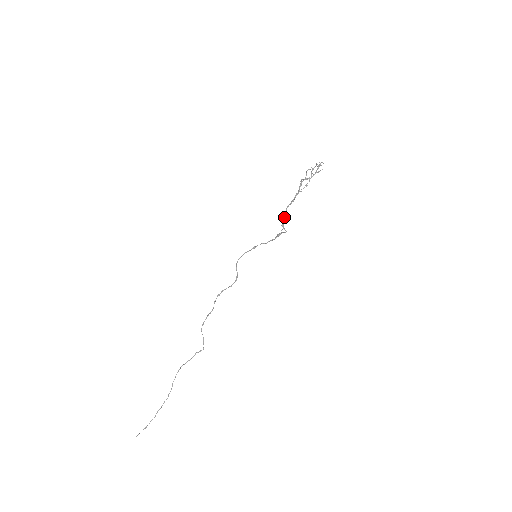
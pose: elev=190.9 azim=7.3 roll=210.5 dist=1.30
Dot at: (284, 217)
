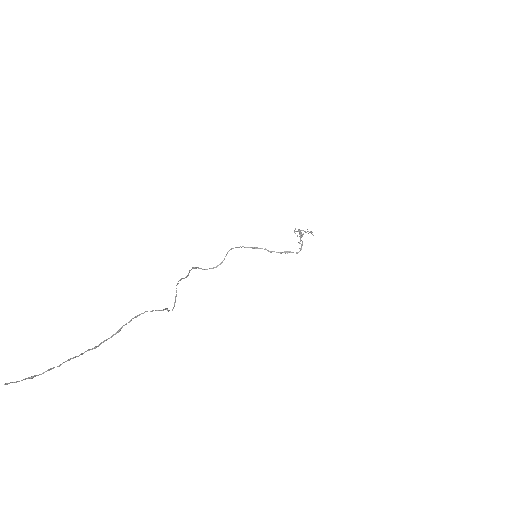
Dot at: (301, 240)
